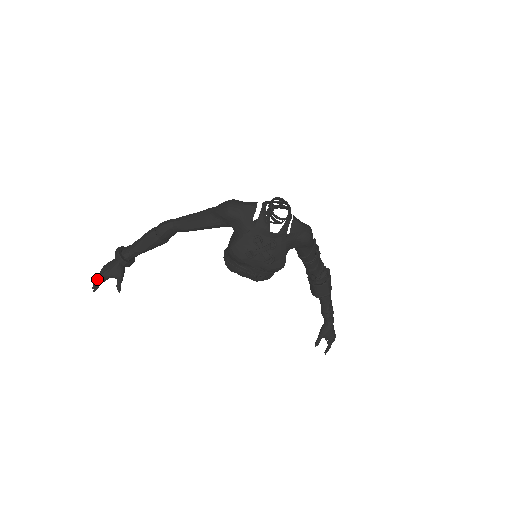
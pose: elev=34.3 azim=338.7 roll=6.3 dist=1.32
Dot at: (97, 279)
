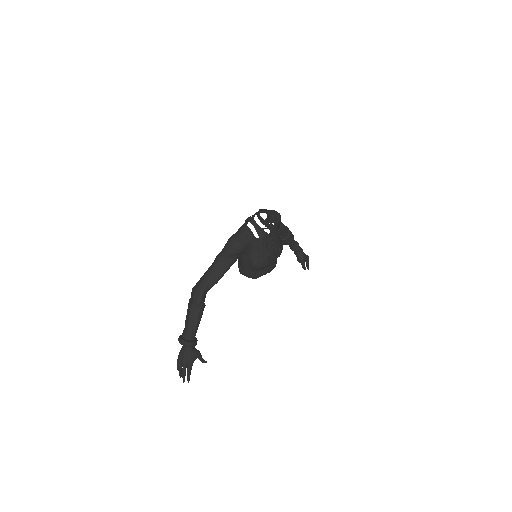
Dot at: (184, 373)
